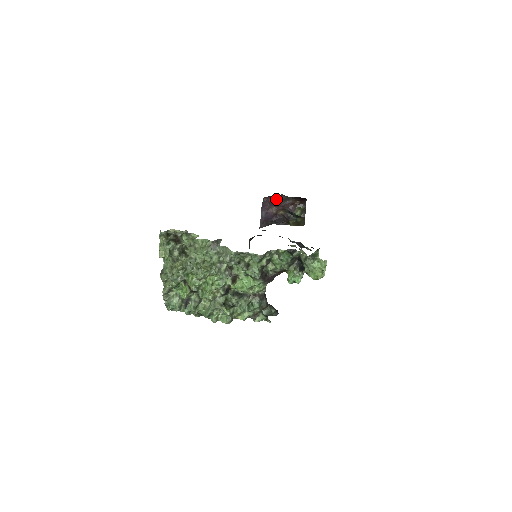
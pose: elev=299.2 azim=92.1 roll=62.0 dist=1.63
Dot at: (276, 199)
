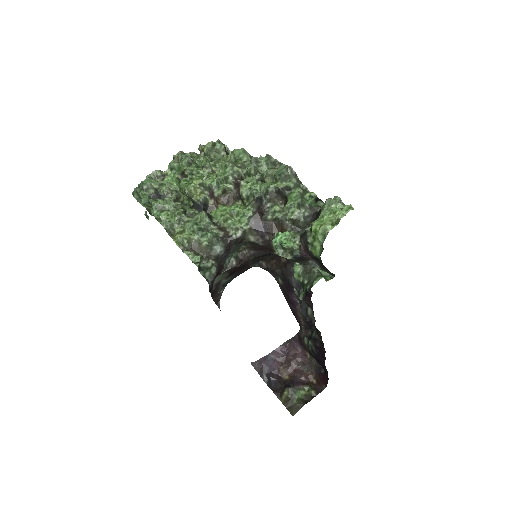
Dot at: (298, 356)
